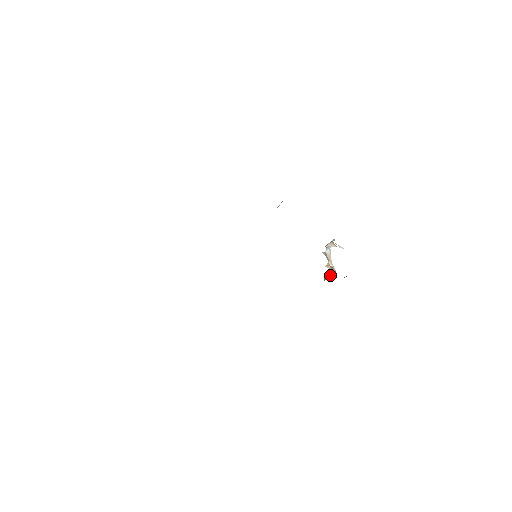
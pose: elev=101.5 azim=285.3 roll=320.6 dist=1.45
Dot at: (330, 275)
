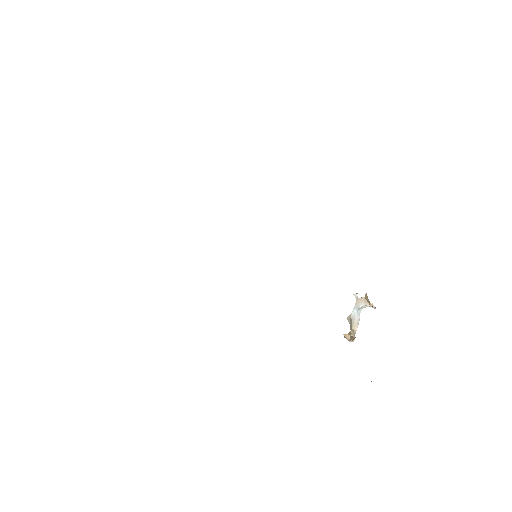
Dot at: occluded
